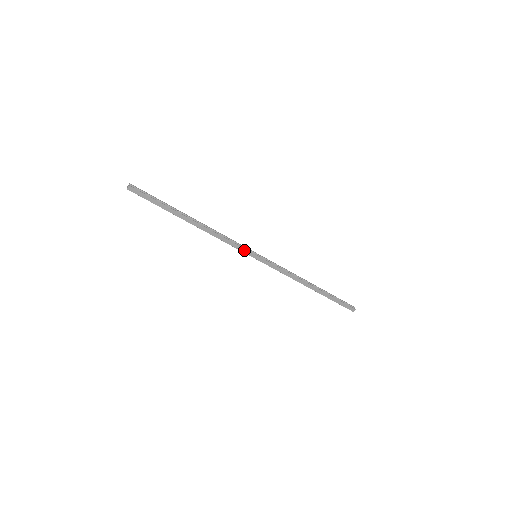
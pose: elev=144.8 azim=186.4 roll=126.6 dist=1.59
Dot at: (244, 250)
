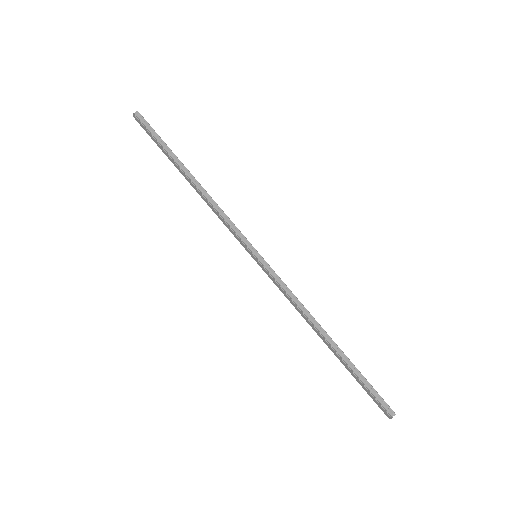
Dot at: (240, 241)
